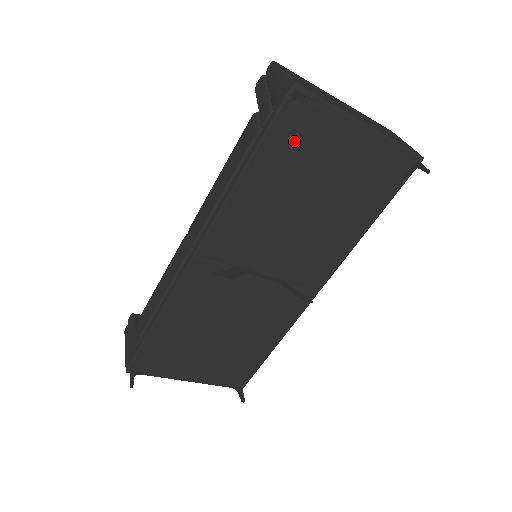
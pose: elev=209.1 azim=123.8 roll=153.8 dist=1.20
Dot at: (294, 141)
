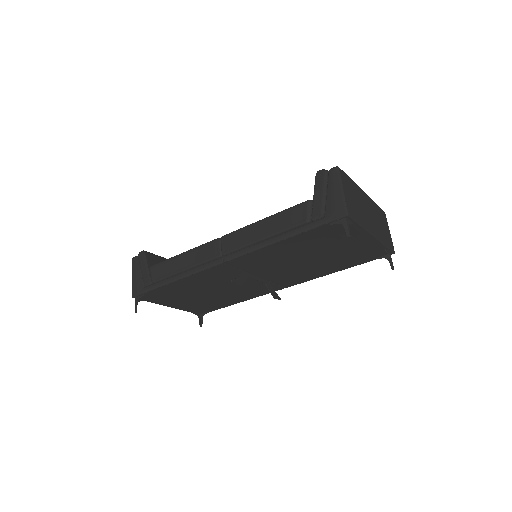
Dot at: (326, 234)
